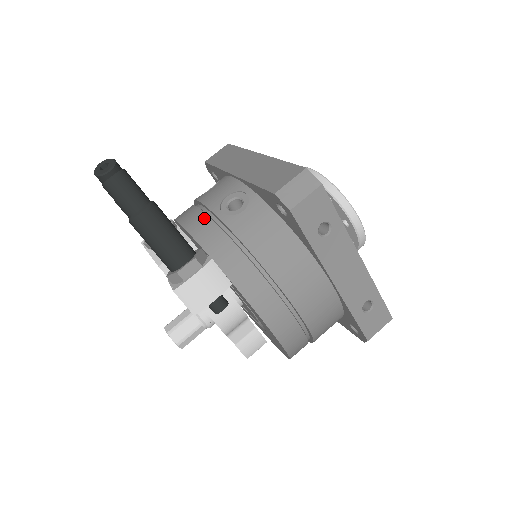
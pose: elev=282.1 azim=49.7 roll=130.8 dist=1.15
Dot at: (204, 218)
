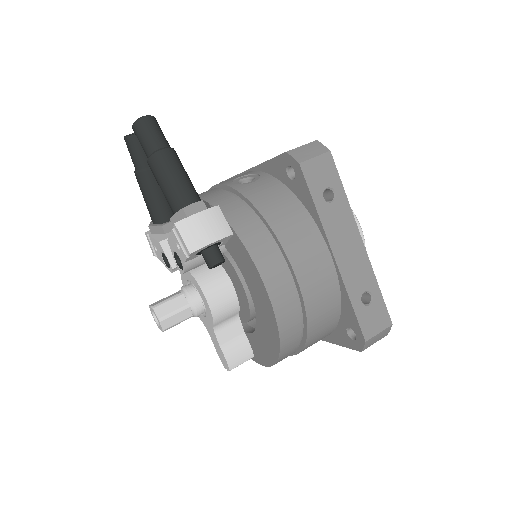
Dot at: (215, 190)
